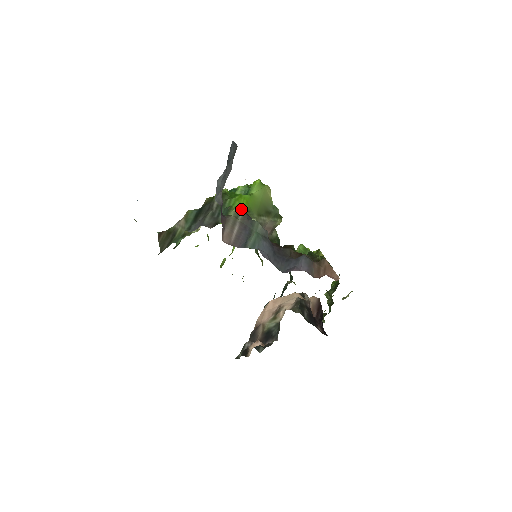
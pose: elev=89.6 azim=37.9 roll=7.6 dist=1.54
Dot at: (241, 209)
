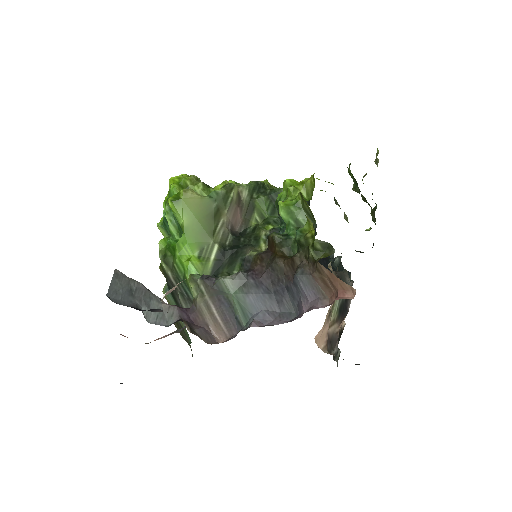
Dot at: (194, 266)
